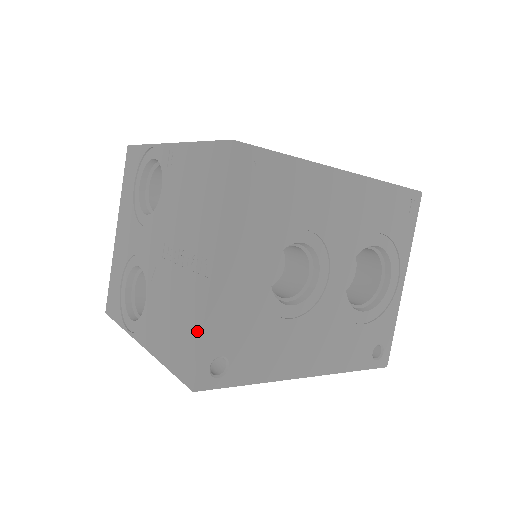
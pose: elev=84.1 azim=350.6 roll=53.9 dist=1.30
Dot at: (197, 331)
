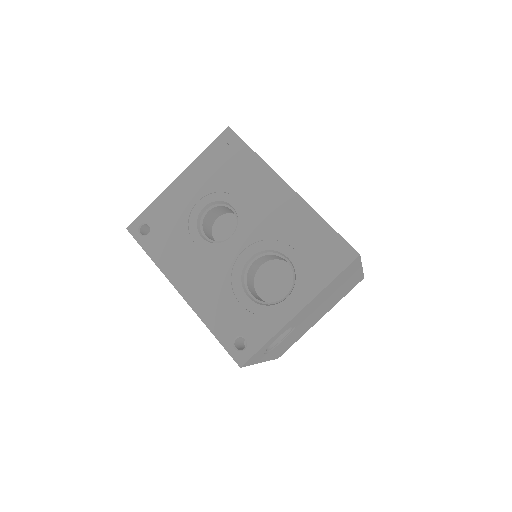
Dot at: occluded
